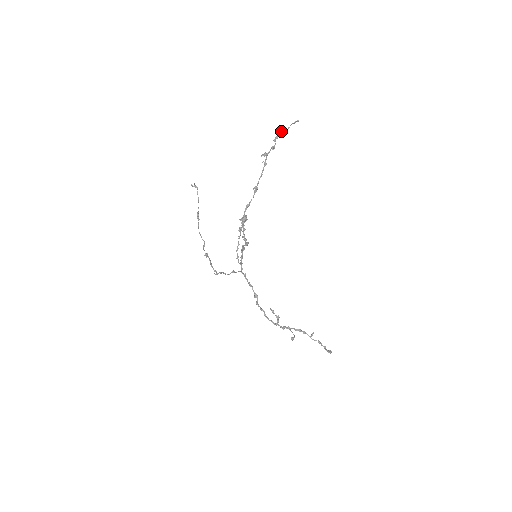
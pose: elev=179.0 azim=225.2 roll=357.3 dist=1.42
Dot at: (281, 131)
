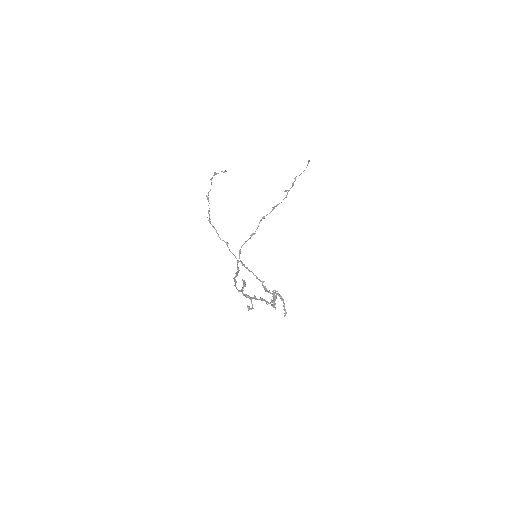
Dot at: (300, 174)
